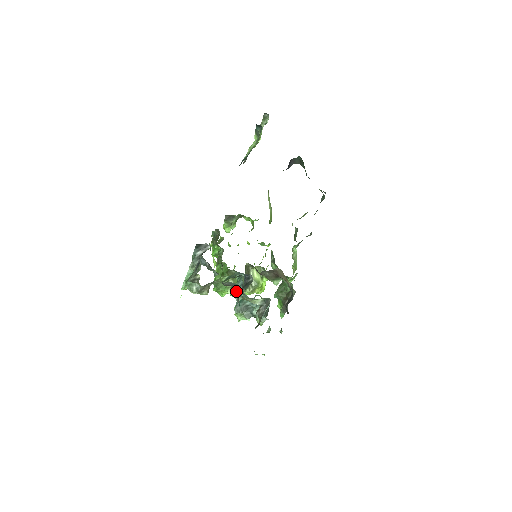
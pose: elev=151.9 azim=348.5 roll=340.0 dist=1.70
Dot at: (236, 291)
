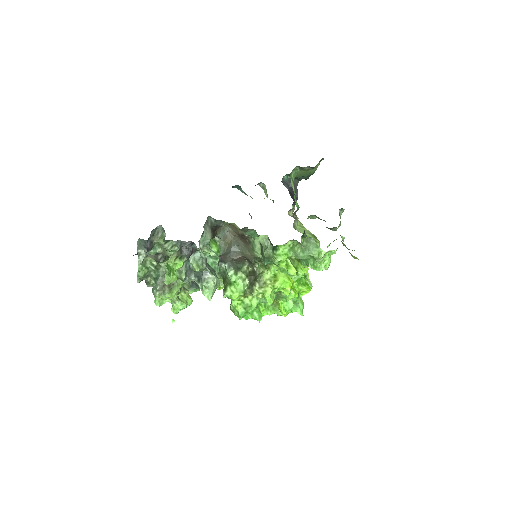
Dot at: occluded
